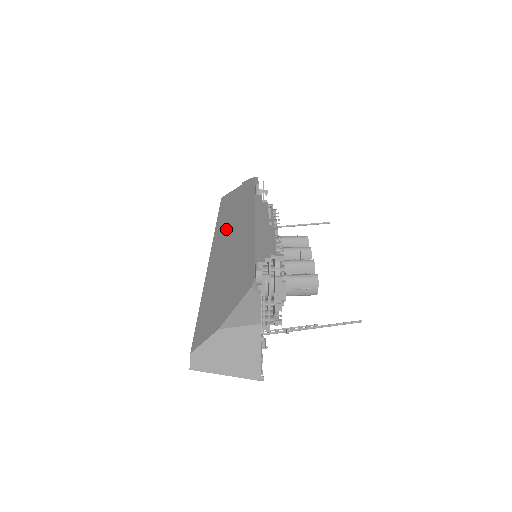
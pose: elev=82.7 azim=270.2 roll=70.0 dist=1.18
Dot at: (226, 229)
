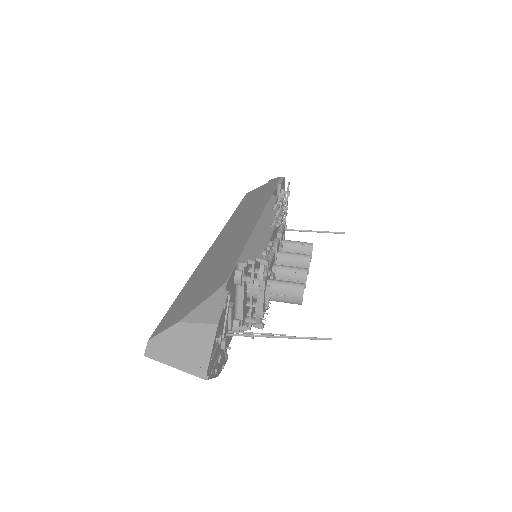
Dot at: (233, 225)
